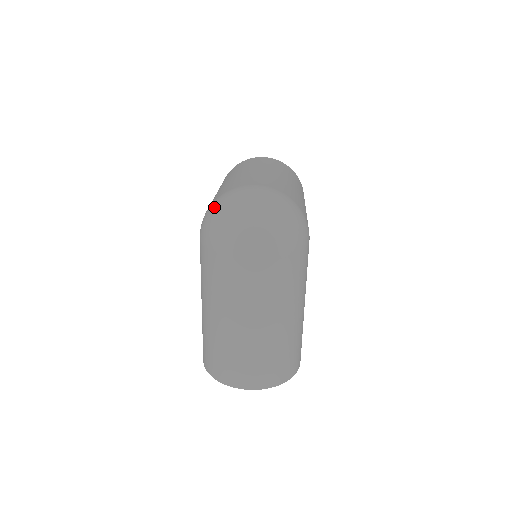
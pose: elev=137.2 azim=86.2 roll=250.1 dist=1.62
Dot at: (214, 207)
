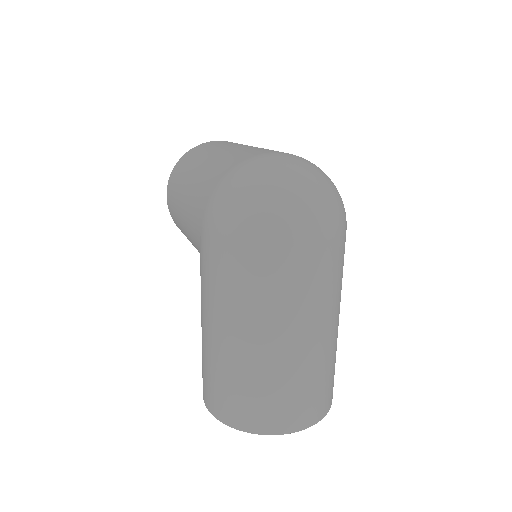
Dot at: (232, 183)
